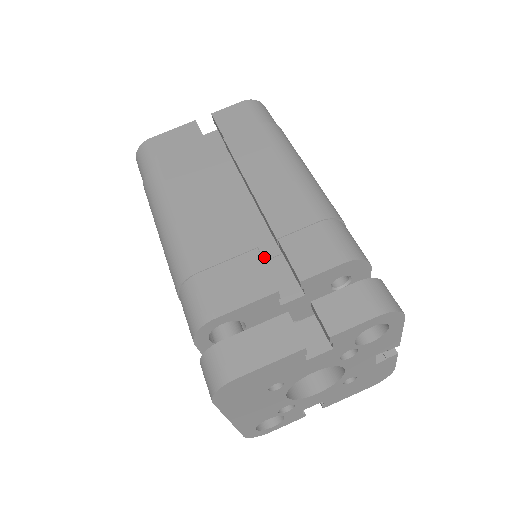
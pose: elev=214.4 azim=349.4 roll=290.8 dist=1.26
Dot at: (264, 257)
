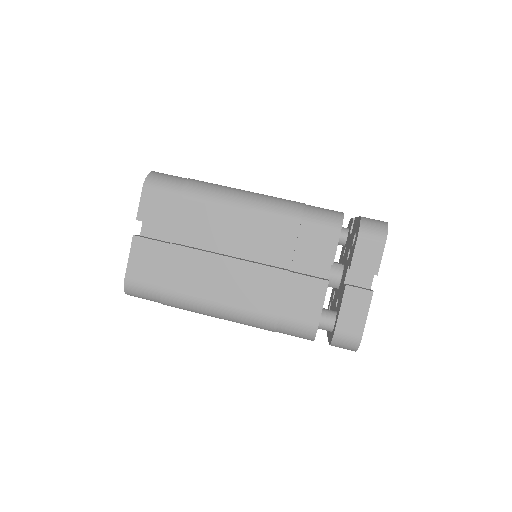
Dot at: (288, 266)
